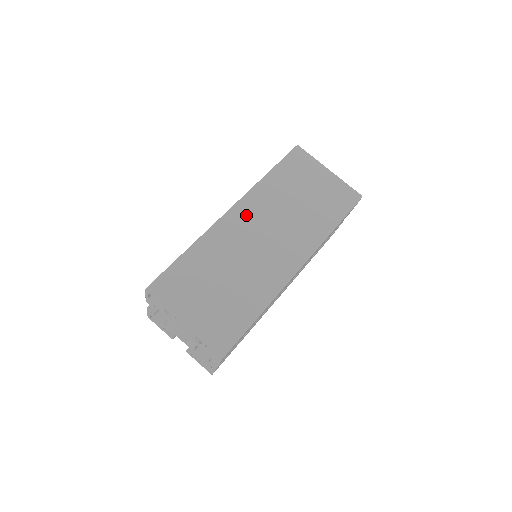
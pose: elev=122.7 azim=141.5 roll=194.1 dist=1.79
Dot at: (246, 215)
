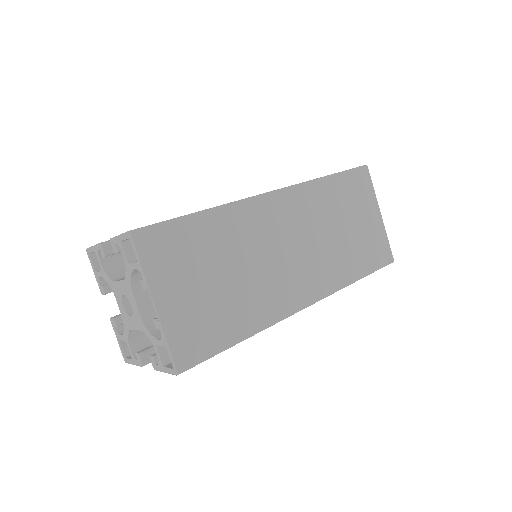
Dot at: (286, 210)
